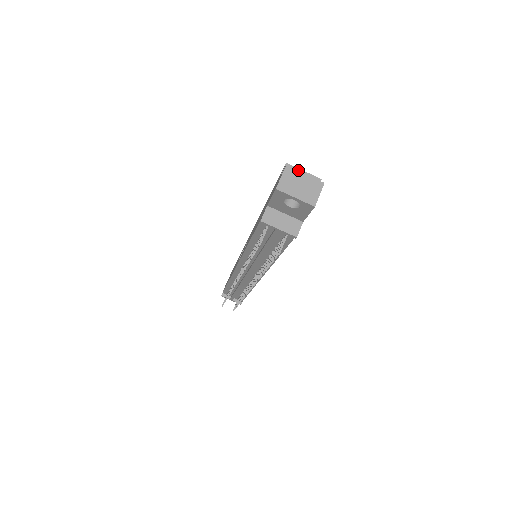
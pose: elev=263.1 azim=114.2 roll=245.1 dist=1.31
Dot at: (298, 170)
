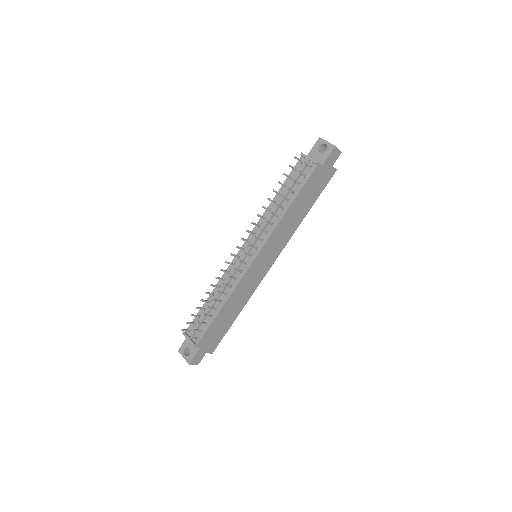
Dot at: occluded
